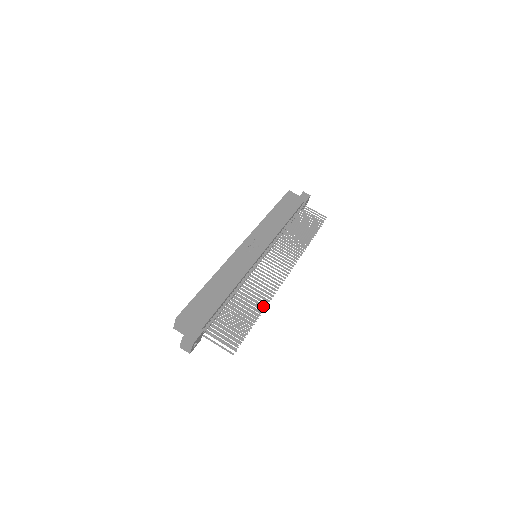
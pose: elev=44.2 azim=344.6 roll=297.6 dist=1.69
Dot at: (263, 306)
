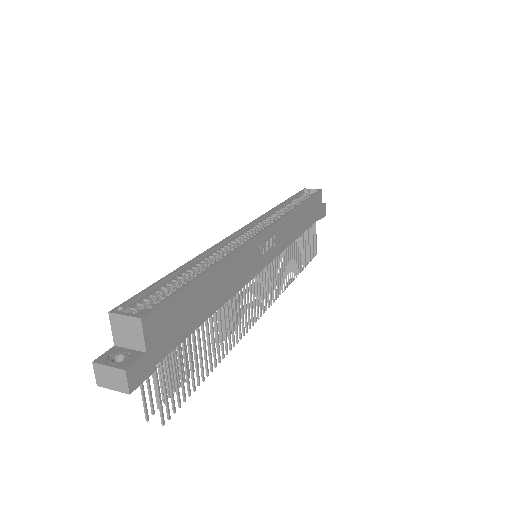
Dot at: (224, 355)
